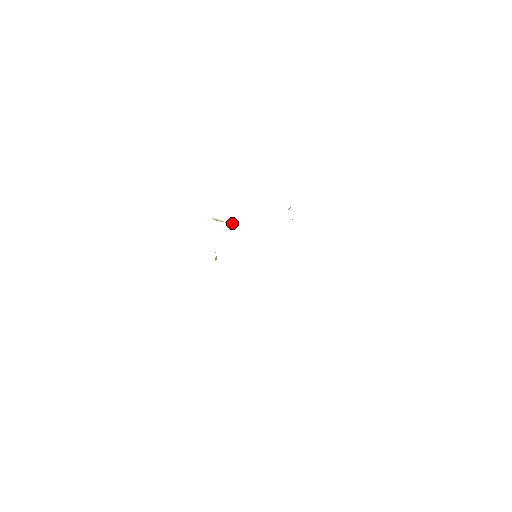
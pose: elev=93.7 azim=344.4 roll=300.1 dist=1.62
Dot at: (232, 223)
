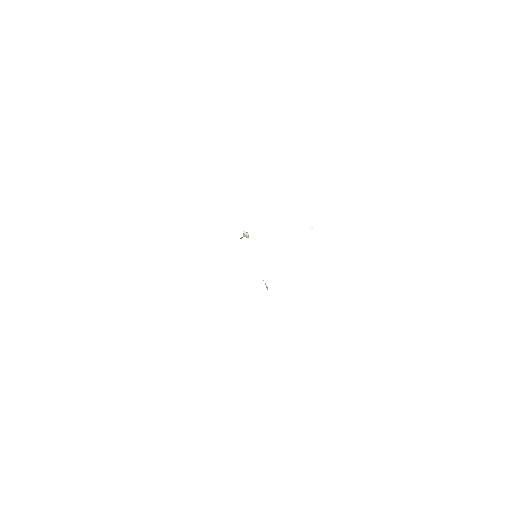
Dot at: (245, 234)
